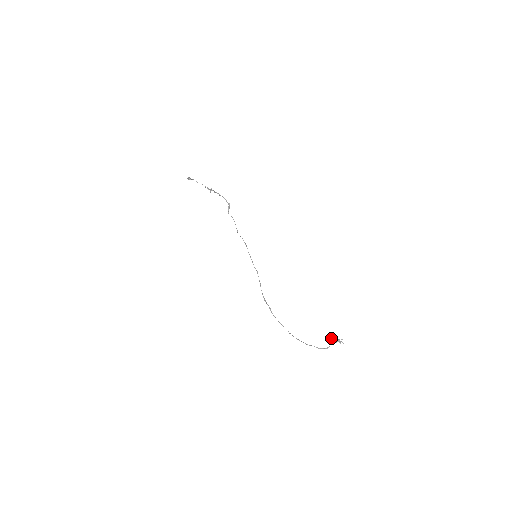
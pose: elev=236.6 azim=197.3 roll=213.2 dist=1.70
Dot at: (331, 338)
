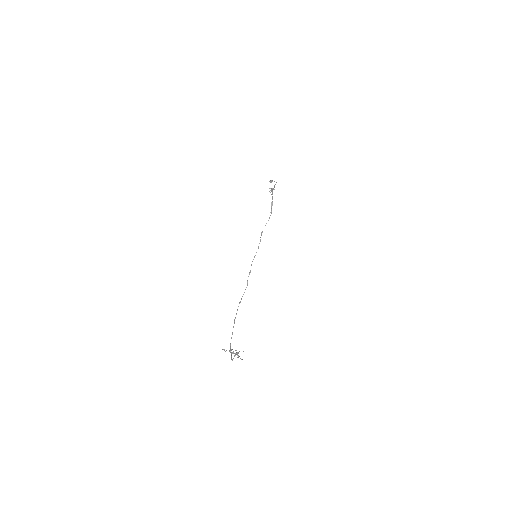
Dot at: occluded
